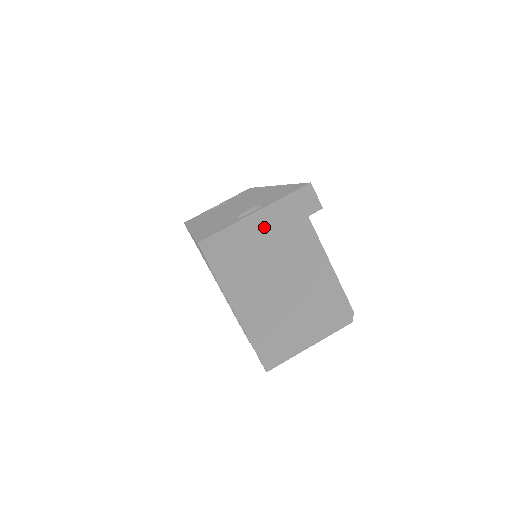
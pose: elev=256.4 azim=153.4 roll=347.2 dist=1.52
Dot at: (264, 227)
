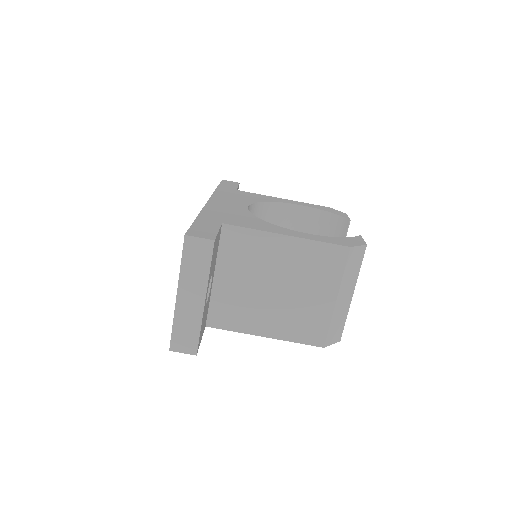
Dot at: (194, 297)
